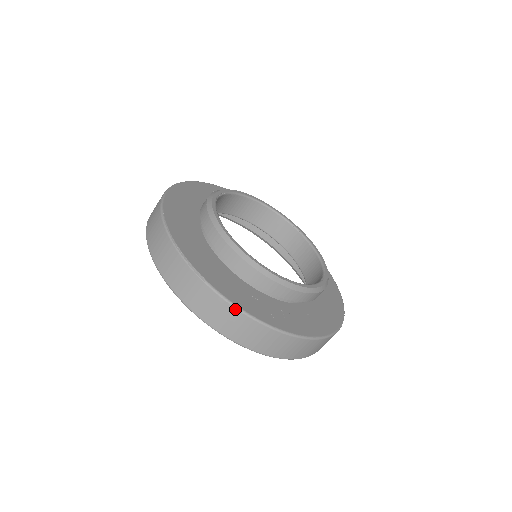
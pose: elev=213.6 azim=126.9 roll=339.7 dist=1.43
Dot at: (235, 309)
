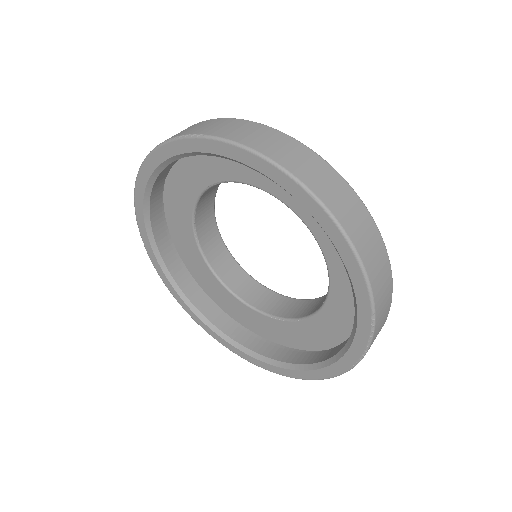
Dot at: (277, 131)
